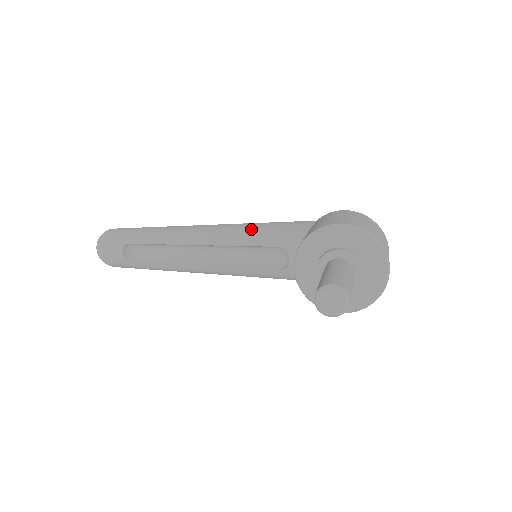
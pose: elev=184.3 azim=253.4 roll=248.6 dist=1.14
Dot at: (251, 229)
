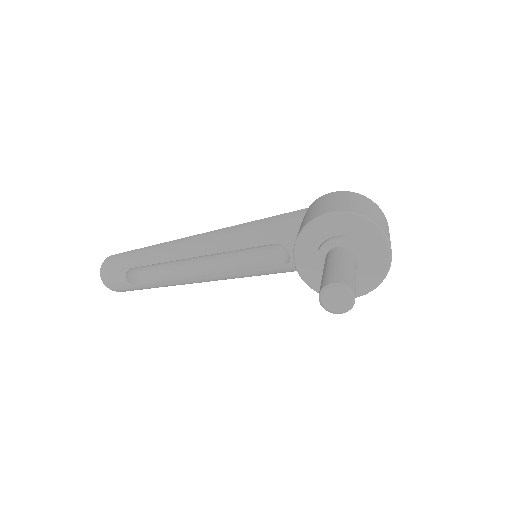
Dot at: (245, 230)
